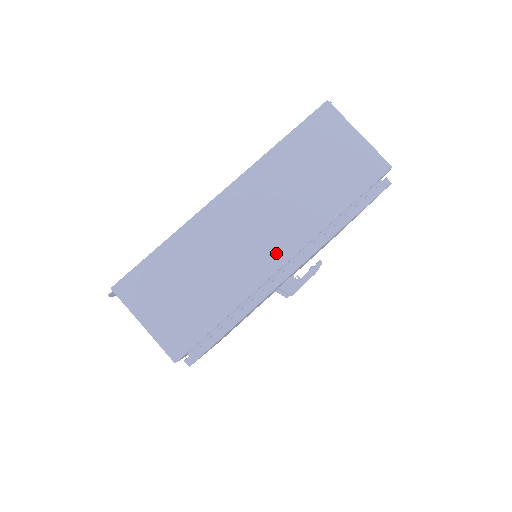
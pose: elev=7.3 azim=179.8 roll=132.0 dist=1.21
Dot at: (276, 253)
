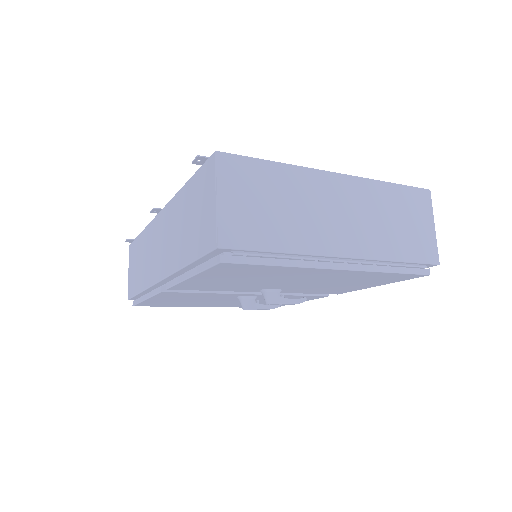
Dot at: (342, 245)
